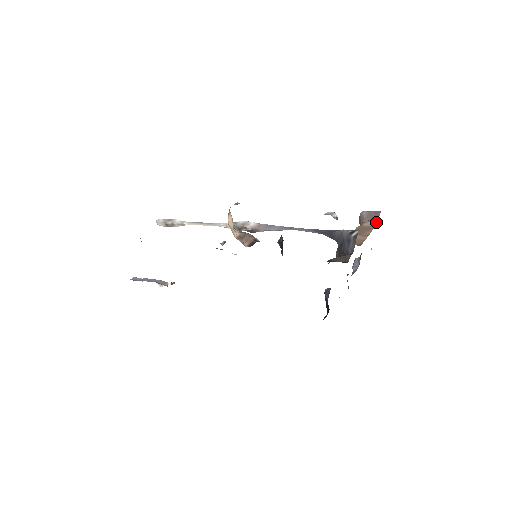
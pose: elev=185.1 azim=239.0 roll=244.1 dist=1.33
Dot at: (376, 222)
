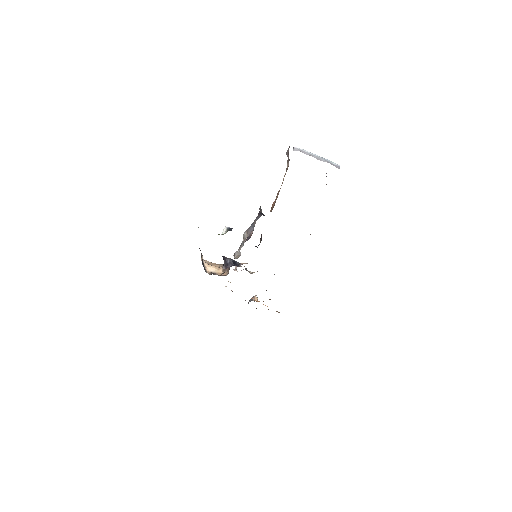
Dot at: occluded
